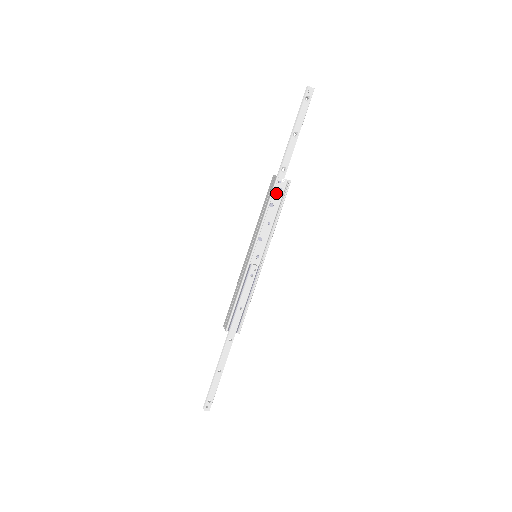
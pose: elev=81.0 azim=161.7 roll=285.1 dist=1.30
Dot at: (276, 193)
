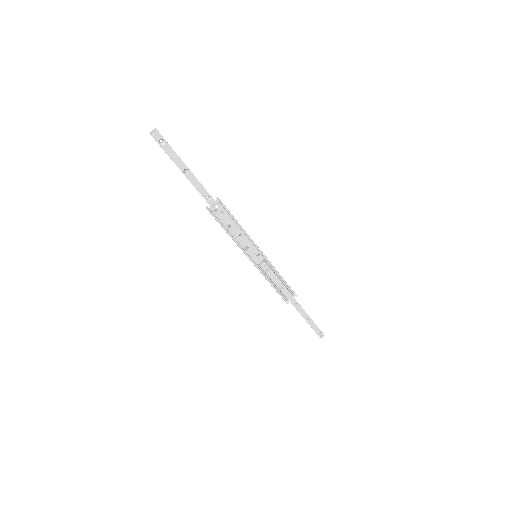
Dot at: (222, 217)
